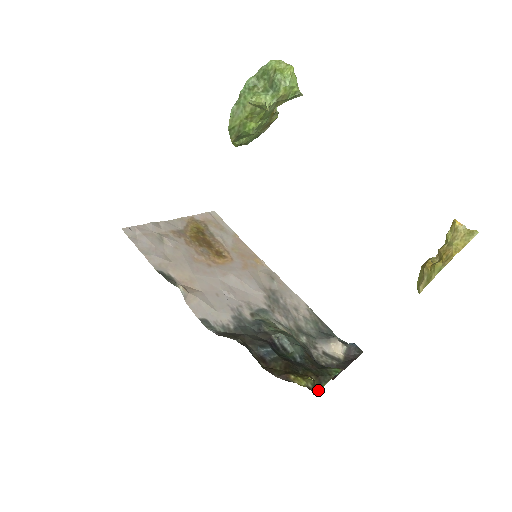
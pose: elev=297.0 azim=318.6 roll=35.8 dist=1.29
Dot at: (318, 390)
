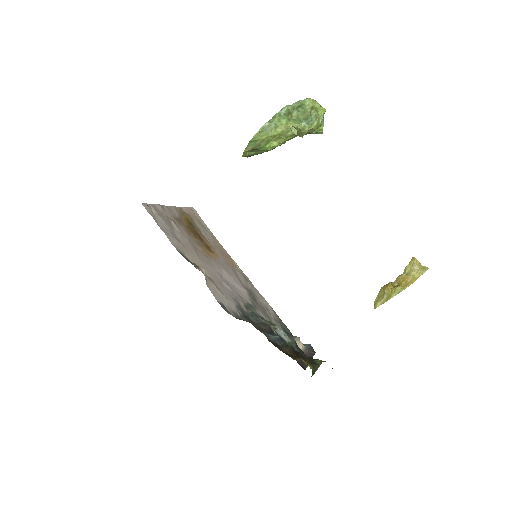
Dot at: (312, 375)
